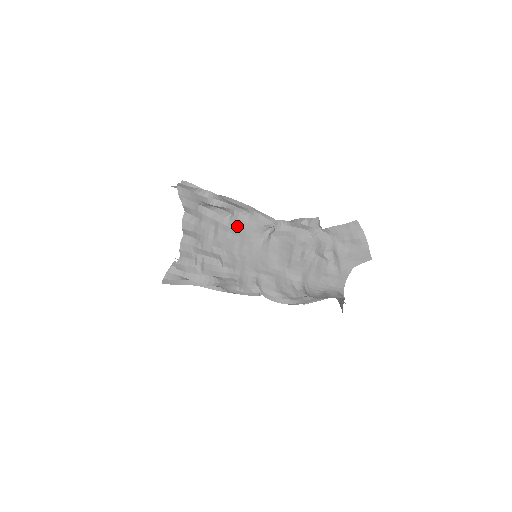
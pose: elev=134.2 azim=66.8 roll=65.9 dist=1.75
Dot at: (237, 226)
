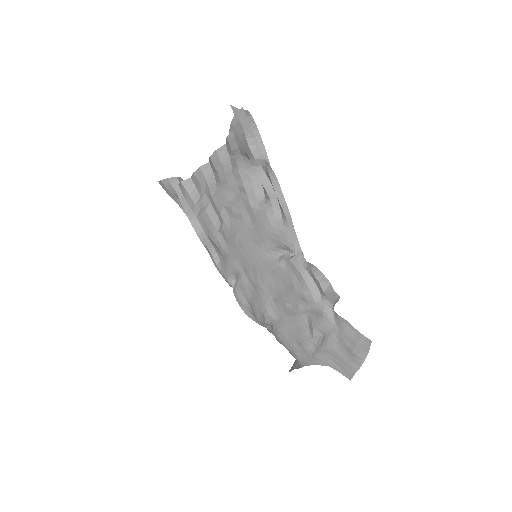
Dot at: (259, 217)
